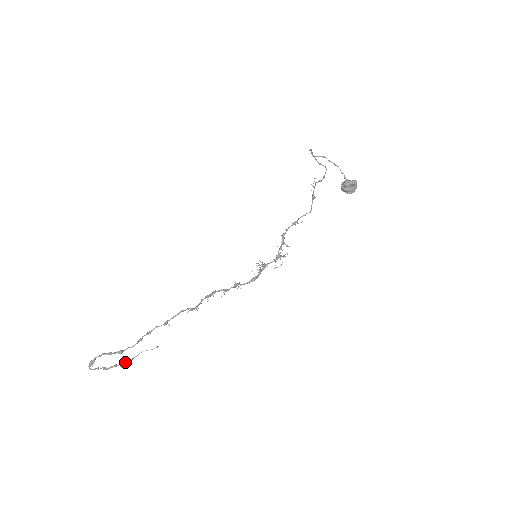
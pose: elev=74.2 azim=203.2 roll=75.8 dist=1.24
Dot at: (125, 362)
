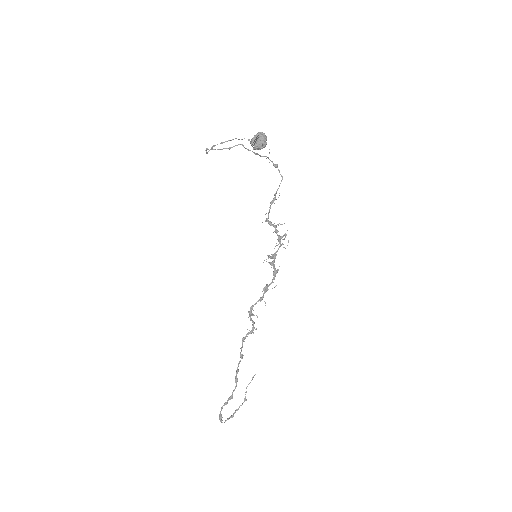
Dot at: (242, 403)
